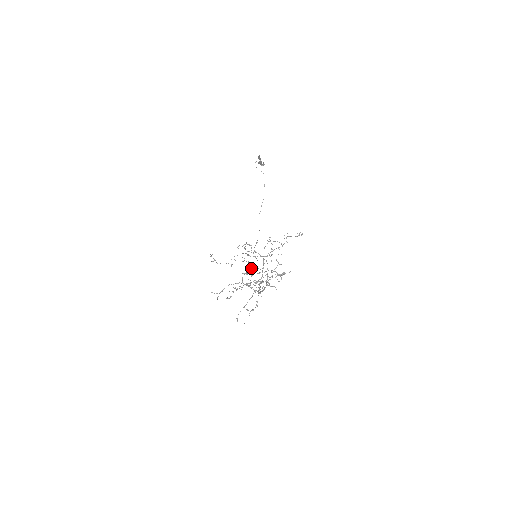
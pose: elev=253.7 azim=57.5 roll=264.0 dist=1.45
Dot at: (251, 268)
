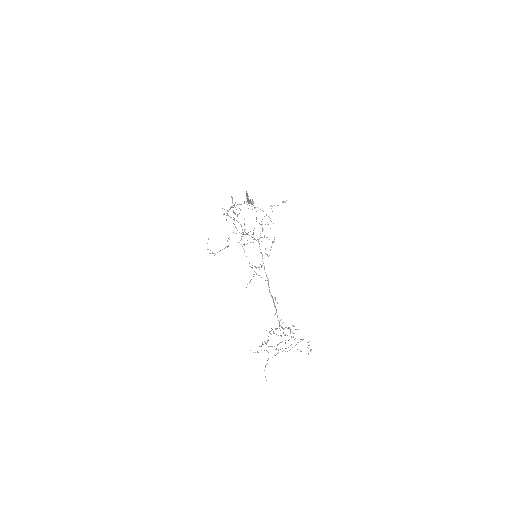
Dot at: occluded
